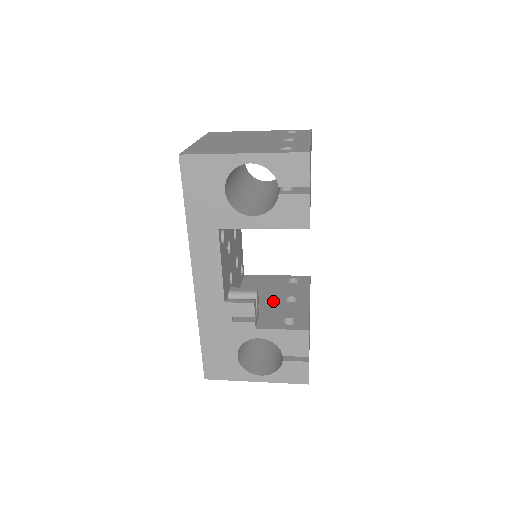
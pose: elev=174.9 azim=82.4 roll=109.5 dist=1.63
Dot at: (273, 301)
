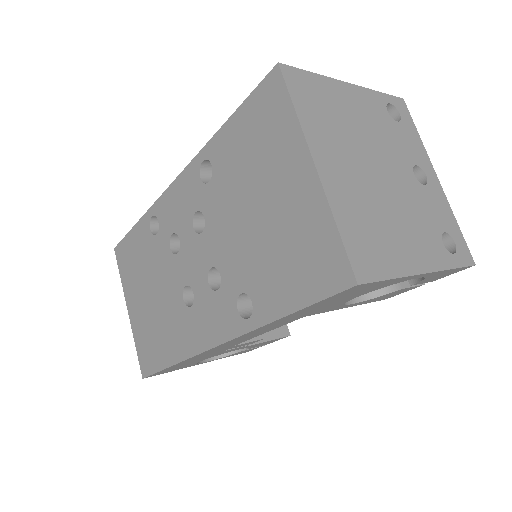
Dot at: occluded
